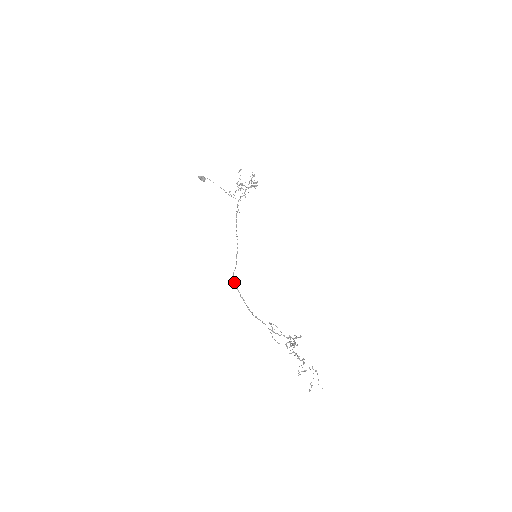
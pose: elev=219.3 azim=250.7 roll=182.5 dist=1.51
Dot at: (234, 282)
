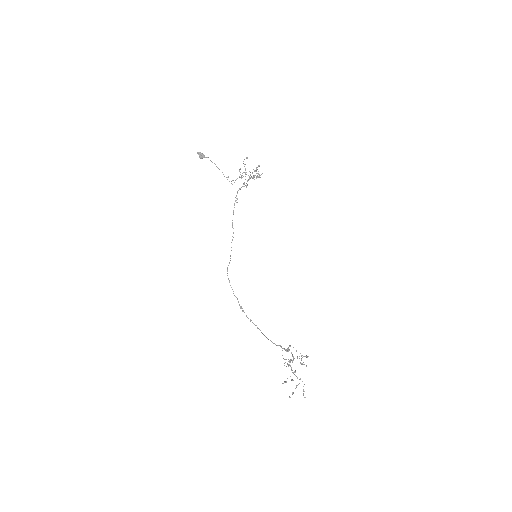
Dot at: (228, 278)
